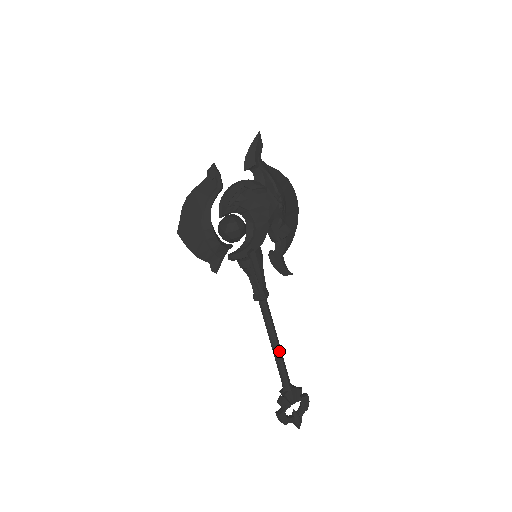
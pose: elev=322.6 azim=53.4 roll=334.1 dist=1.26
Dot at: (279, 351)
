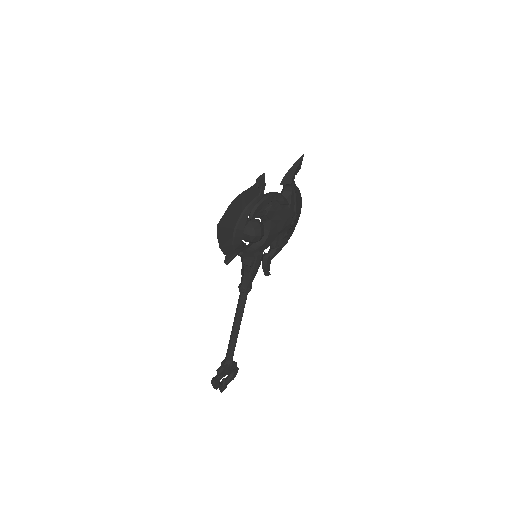
Dot at: occluded
